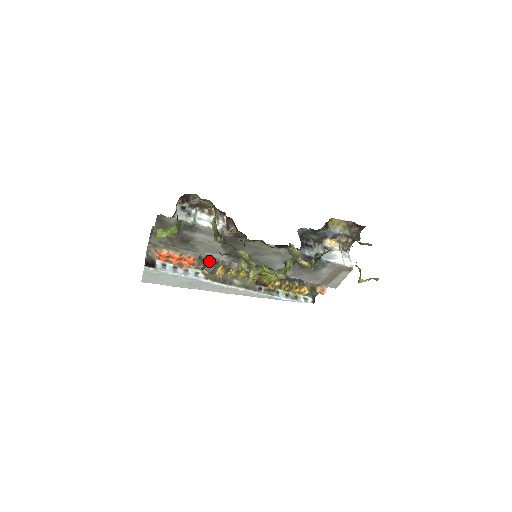
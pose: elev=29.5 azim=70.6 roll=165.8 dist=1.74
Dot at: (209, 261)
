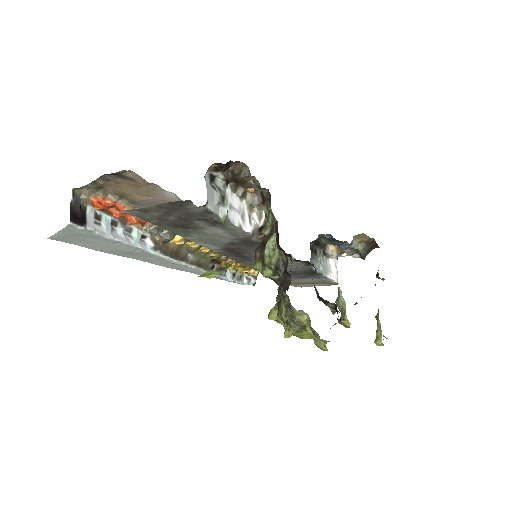
Dot at: occluded
